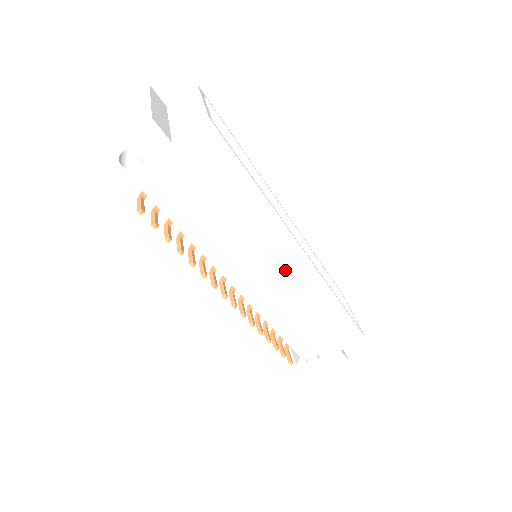
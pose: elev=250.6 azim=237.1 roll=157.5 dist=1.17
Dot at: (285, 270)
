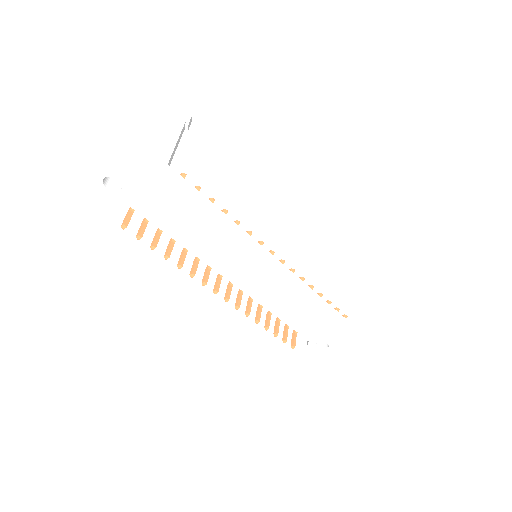
Dot at: (270, 280)
